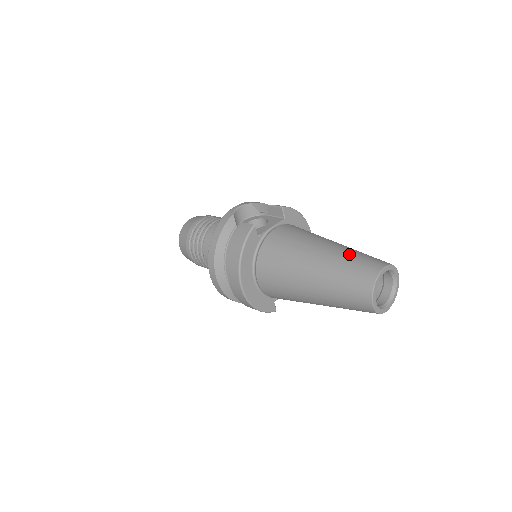
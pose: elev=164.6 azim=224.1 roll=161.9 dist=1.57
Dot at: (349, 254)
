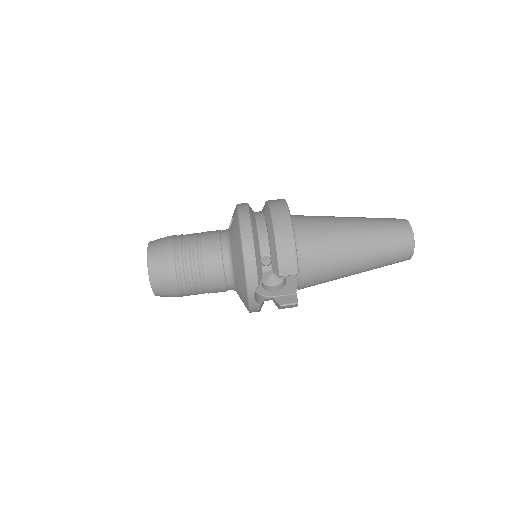
Dot at: (383, 260)
